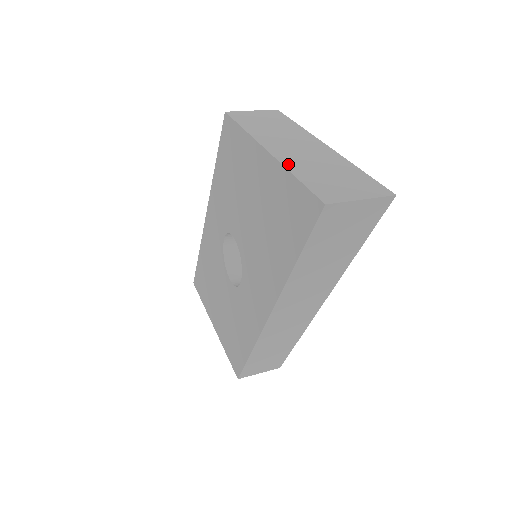
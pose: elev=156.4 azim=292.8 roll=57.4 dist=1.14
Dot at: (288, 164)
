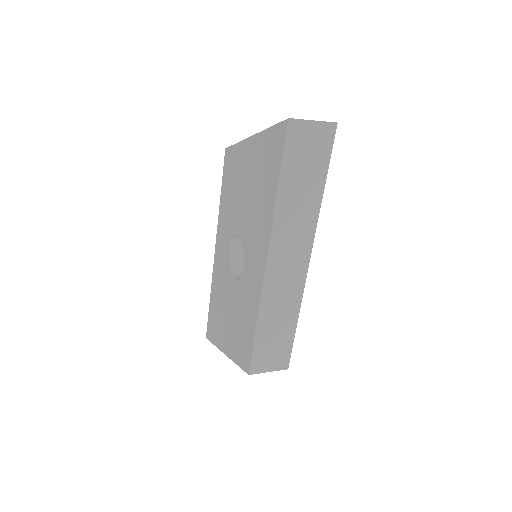
Dot at: occluded
